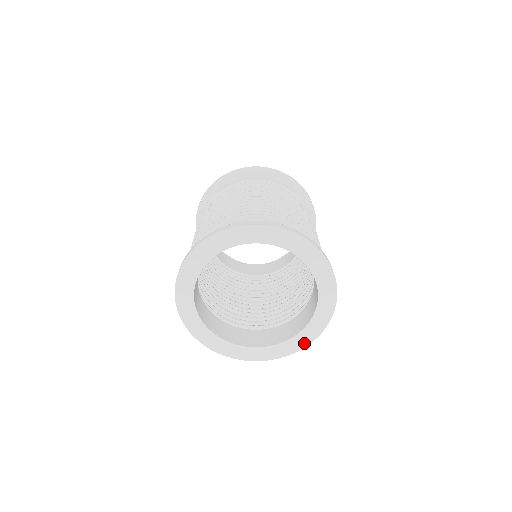
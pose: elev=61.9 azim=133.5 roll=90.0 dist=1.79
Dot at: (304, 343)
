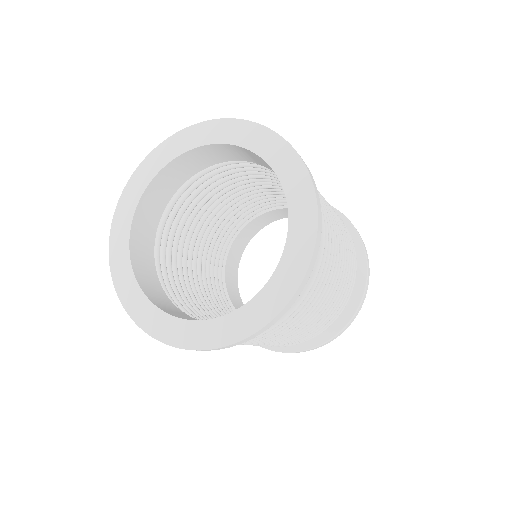
Dot at: (310, 210)
